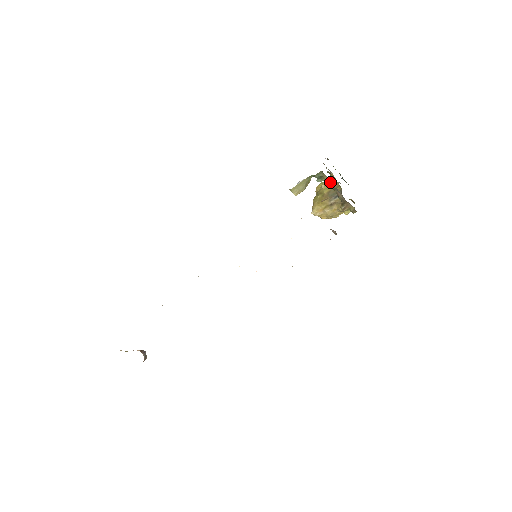
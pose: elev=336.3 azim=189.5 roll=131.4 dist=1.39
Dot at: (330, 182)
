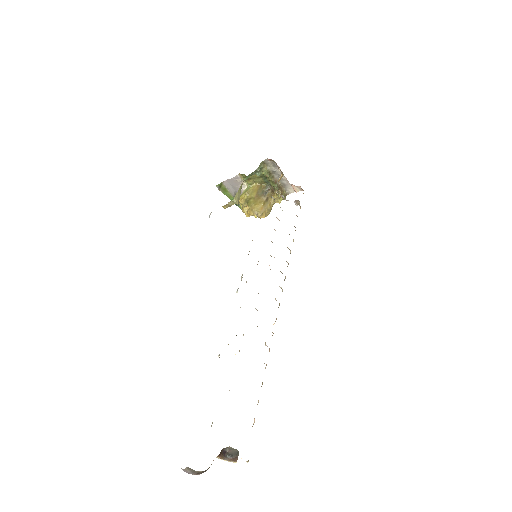
Dot at: (272, 168)
